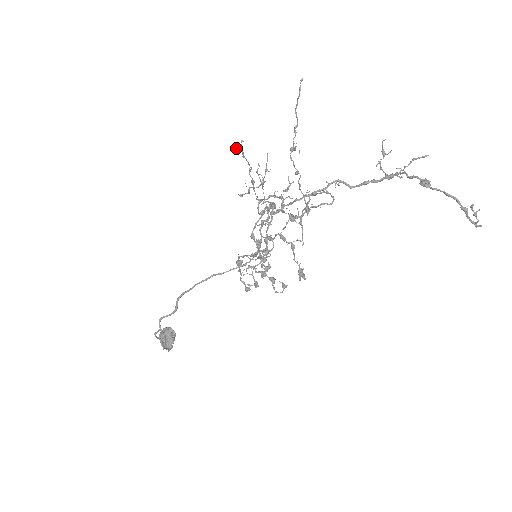
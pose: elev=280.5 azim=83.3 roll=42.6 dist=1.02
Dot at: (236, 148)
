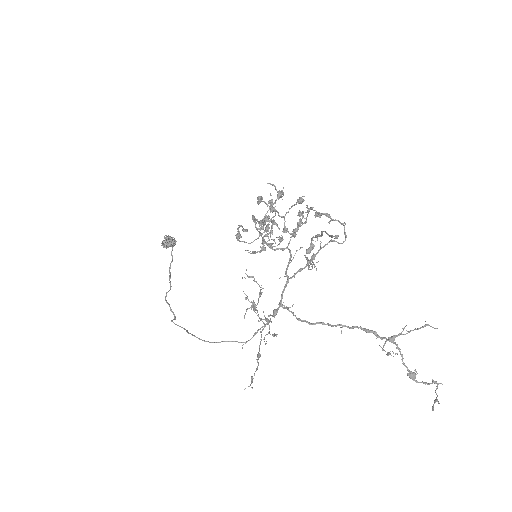
Dot at: occluded
